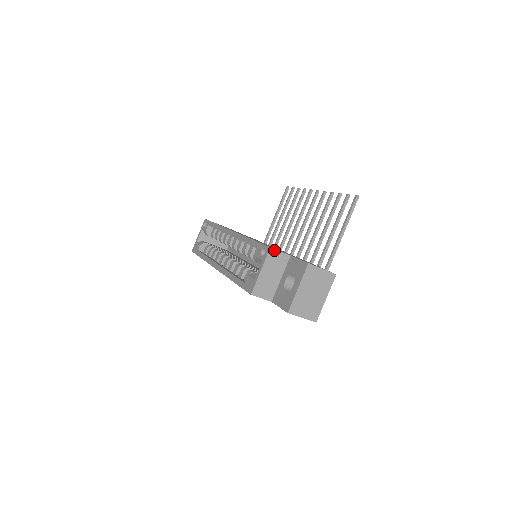
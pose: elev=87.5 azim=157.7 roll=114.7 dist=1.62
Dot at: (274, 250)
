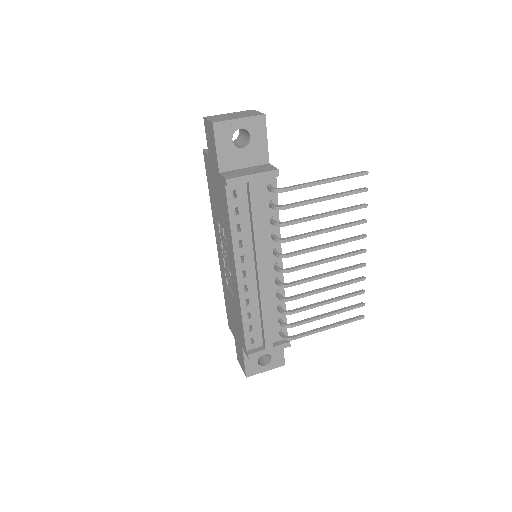
Dot at: occluded
